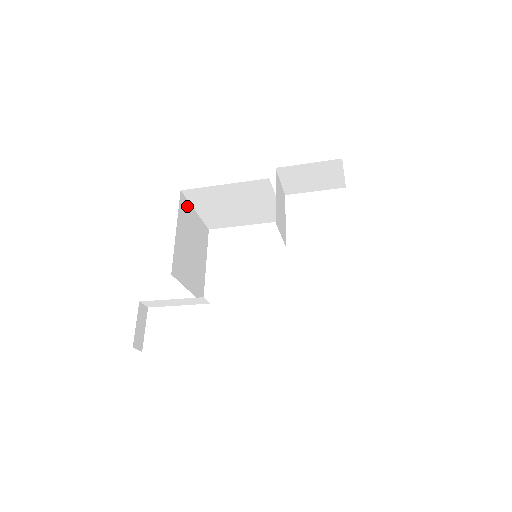
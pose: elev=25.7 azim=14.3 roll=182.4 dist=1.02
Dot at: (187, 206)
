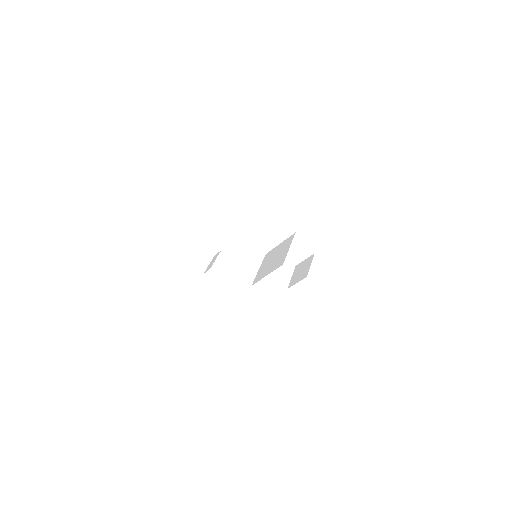
Dot at: occluded
